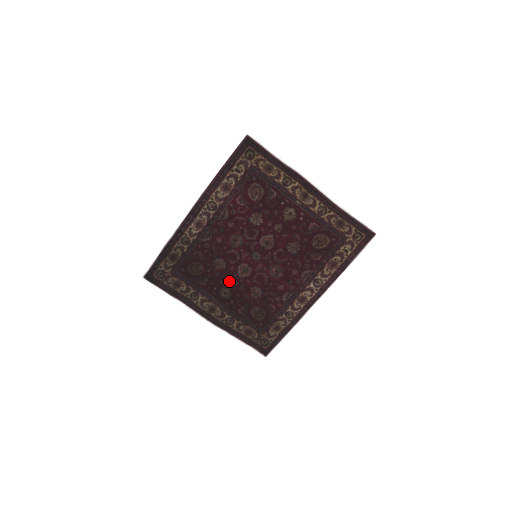
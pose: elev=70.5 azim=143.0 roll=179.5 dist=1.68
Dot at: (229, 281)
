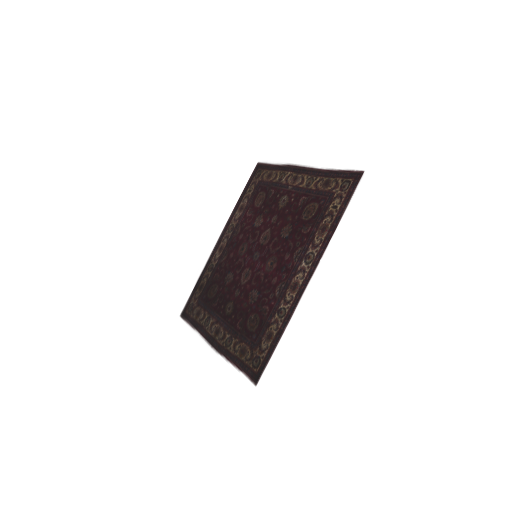
Dot at: (234, 293)
